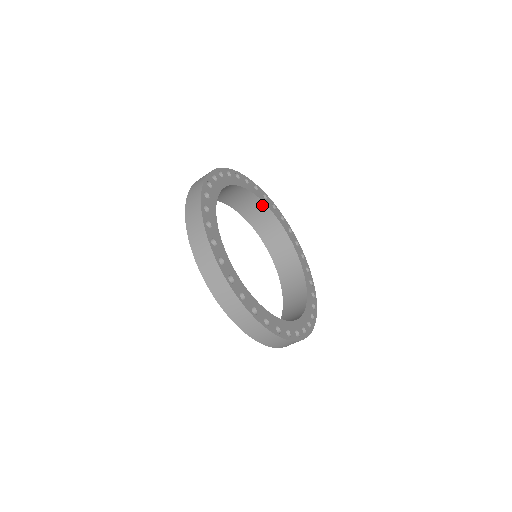
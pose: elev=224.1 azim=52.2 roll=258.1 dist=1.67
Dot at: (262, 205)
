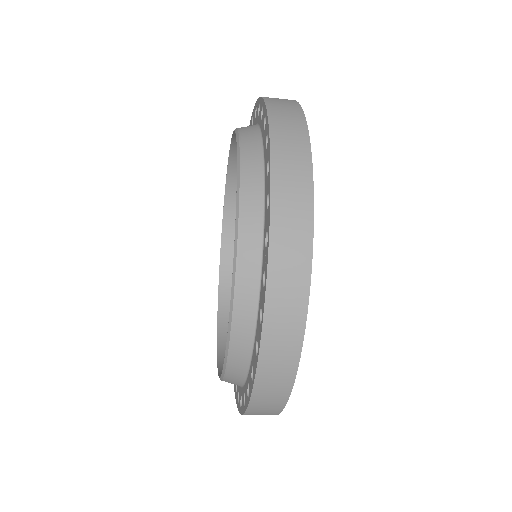
Dot at: occluded
